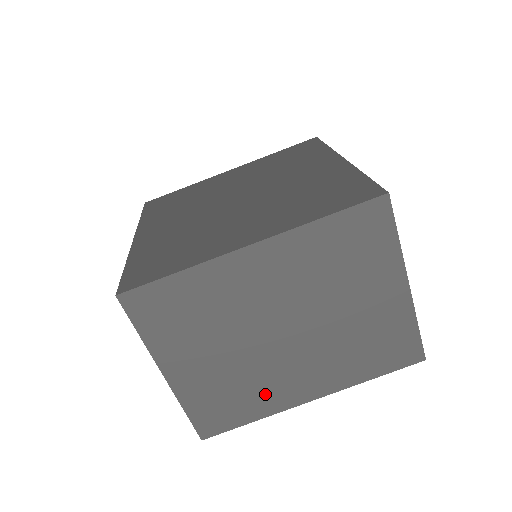
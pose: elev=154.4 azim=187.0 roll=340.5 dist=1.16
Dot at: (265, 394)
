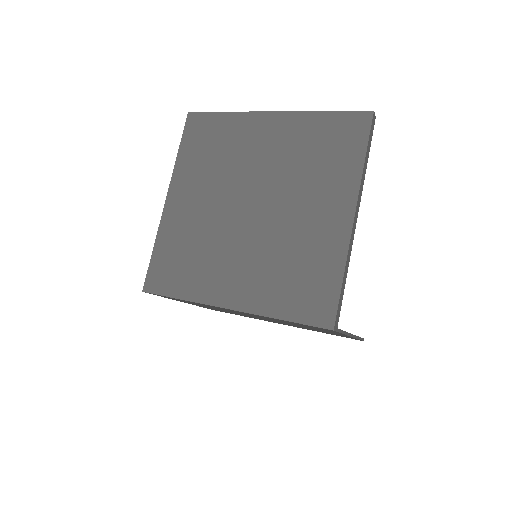
Dot at: occluded
